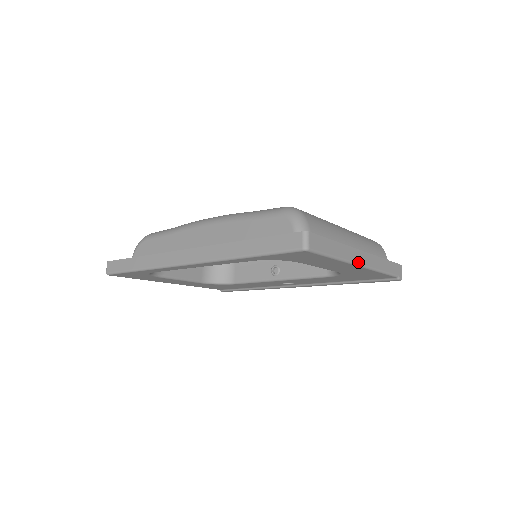
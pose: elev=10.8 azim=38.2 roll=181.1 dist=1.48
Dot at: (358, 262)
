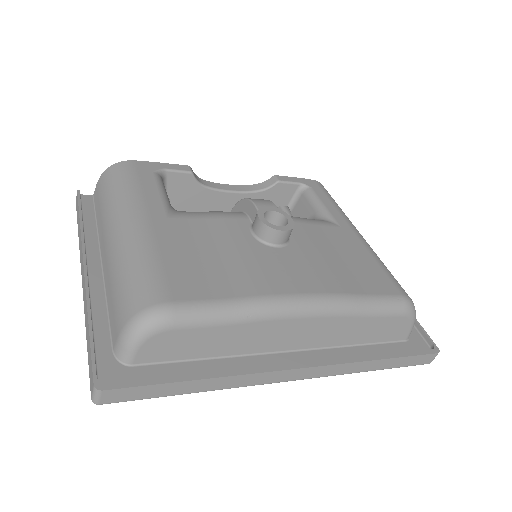
Dot at: occluded
